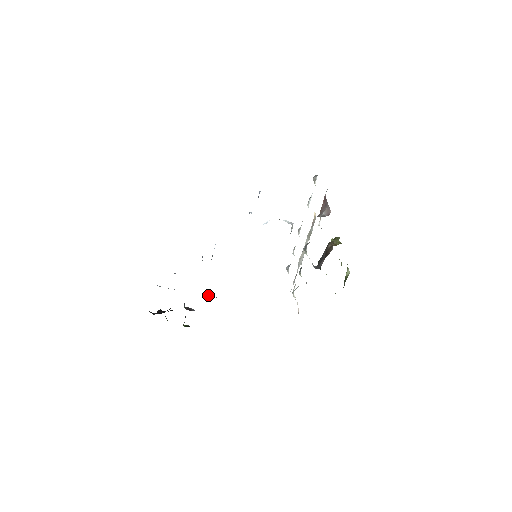
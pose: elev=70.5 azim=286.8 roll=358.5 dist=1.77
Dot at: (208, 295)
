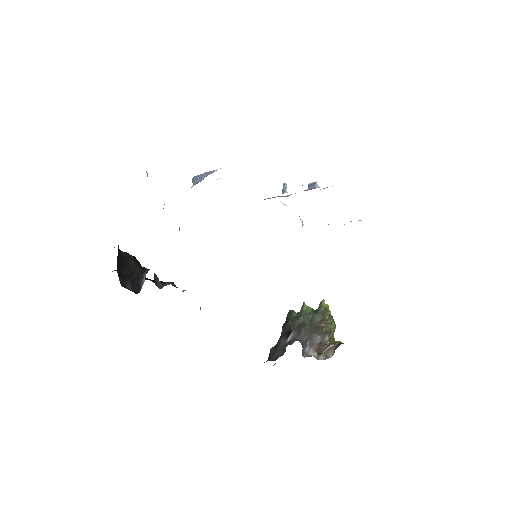
Dot at: occluded
